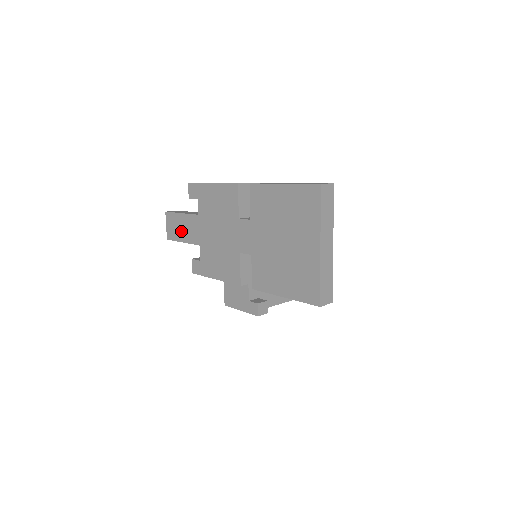
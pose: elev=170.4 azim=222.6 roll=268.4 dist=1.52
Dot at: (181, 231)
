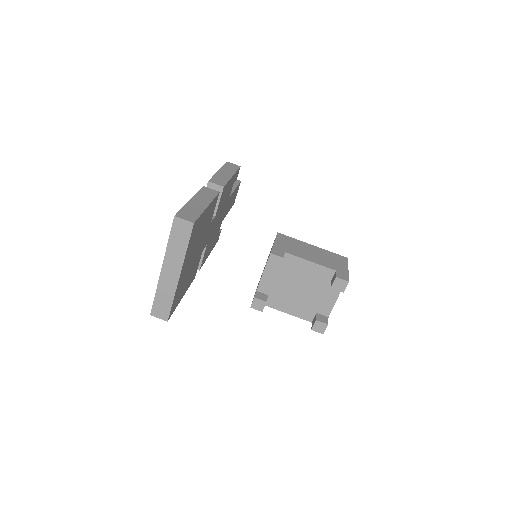
Dot at: occluded
